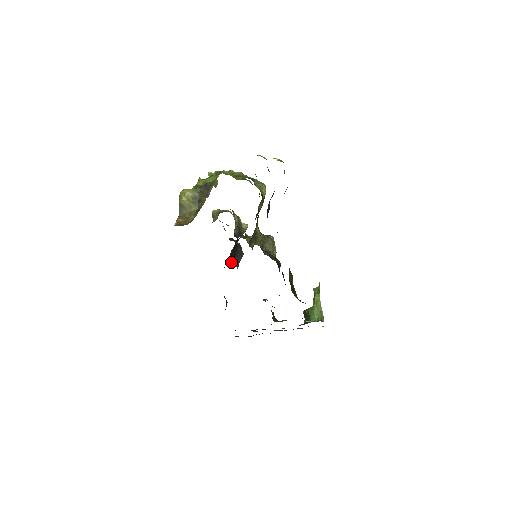
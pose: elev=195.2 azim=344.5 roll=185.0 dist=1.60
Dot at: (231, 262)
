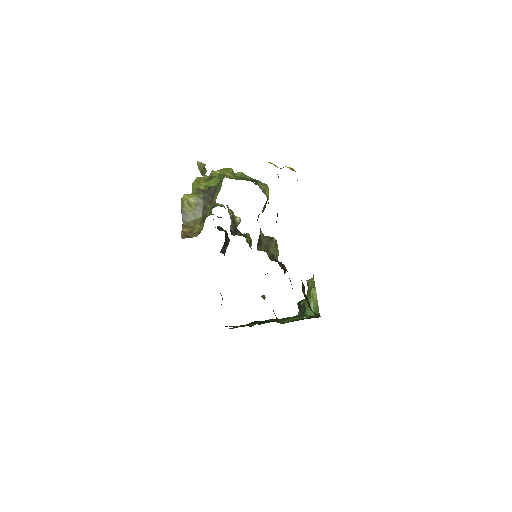
Dot at: (220, 252)
